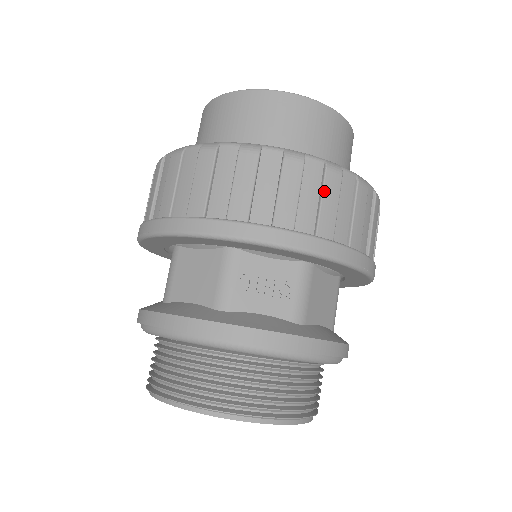
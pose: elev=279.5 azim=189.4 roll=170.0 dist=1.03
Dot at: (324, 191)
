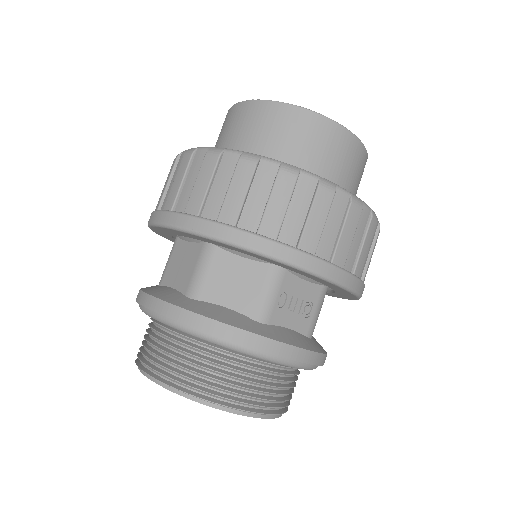
Dot at: (366, 237)
